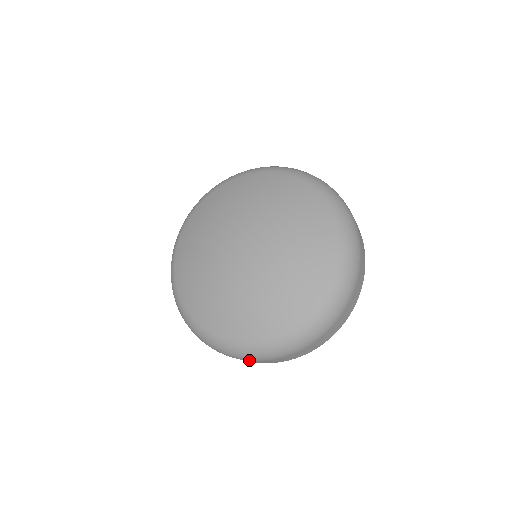
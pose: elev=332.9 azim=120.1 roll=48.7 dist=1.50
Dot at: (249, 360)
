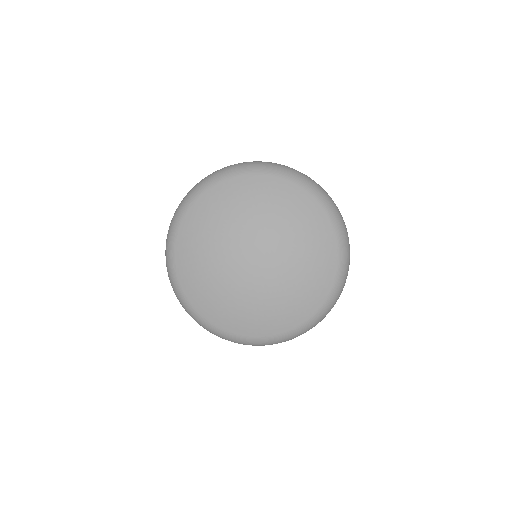
Dot at: occluded
